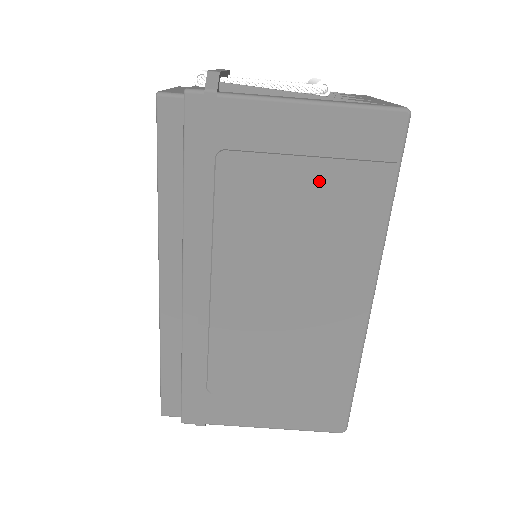
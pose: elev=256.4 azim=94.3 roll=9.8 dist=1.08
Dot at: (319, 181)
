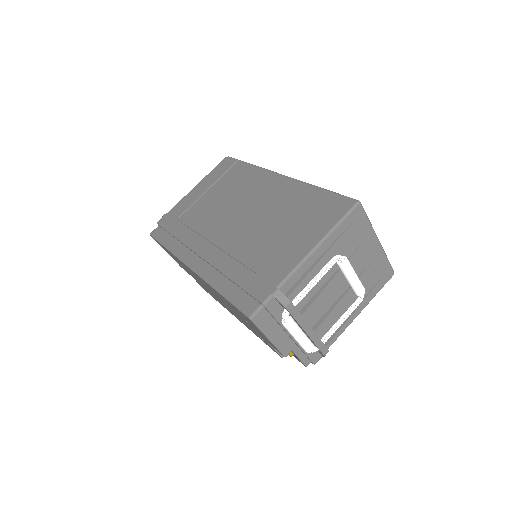
Dot at: (219, 187)
